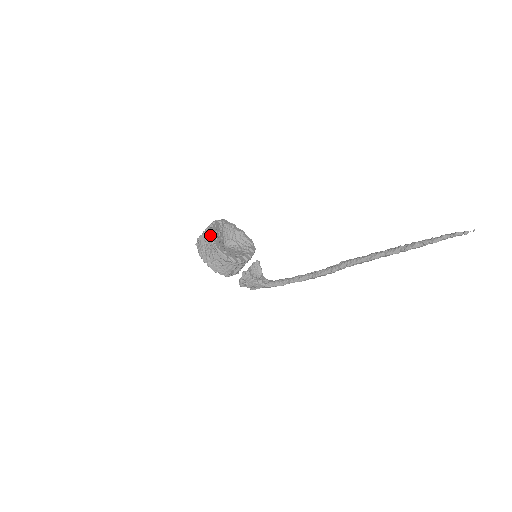
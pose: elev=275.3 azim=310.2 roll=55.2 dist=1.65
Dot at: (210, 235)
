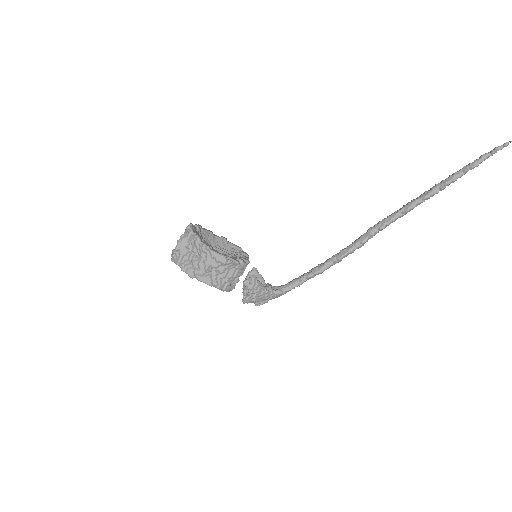
Dot at: (194, 235)
